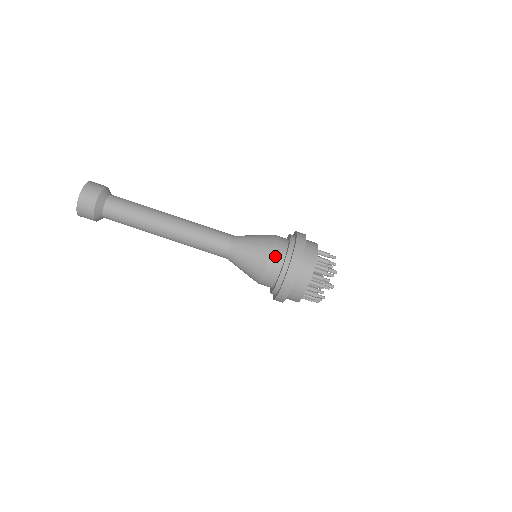
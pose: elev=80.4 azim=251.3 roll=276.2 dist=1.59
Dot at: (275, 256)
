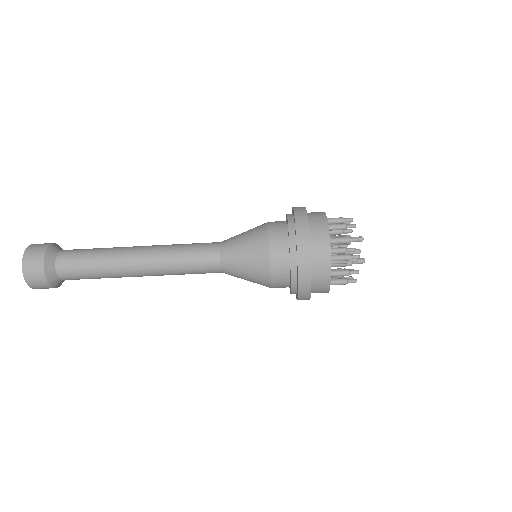
Dot at: (277, 261)
